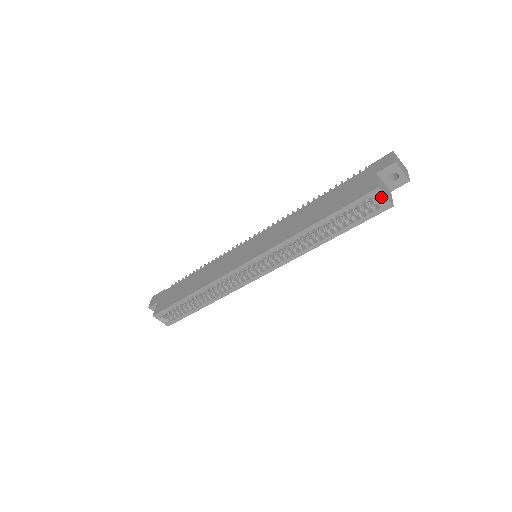
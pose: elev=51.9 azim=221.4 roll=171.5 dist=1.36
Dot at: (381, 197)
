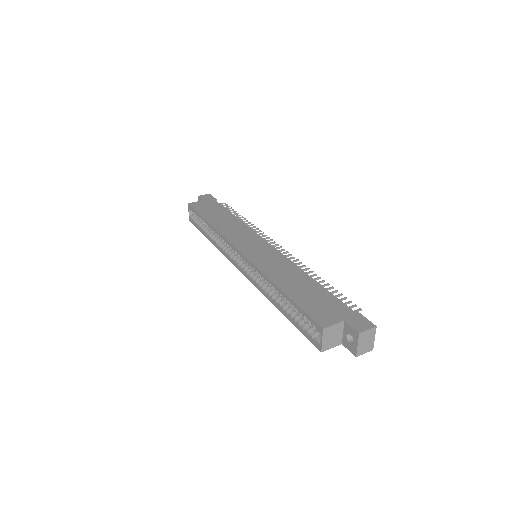
Dot at: (321, 336)
